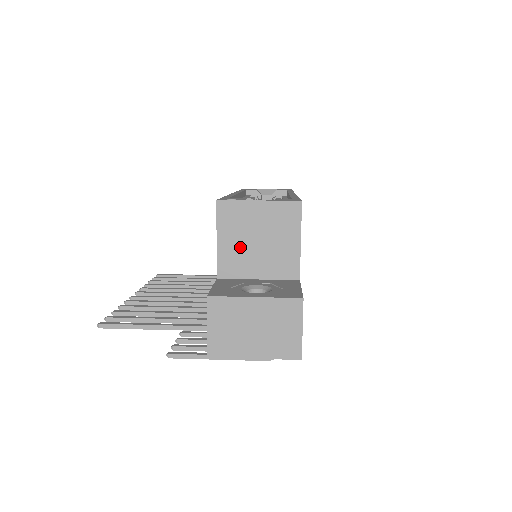
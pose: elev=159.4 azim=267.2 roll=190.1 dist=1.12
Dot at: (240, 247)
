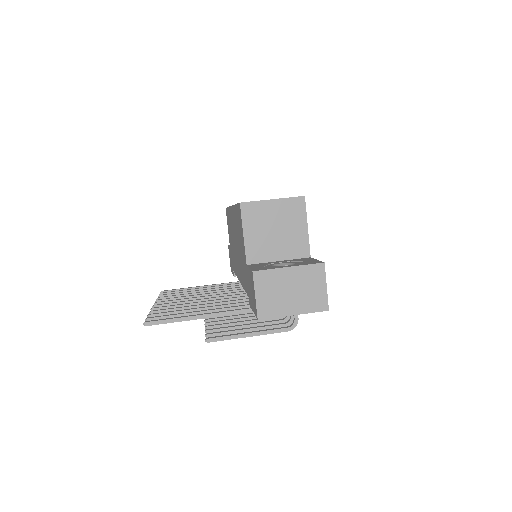
Dot at: (262, 237)
